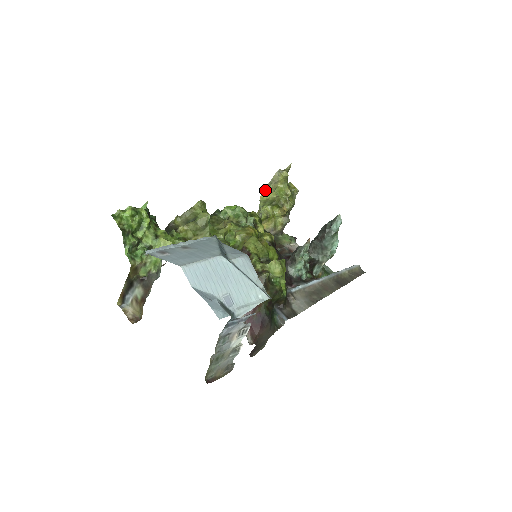
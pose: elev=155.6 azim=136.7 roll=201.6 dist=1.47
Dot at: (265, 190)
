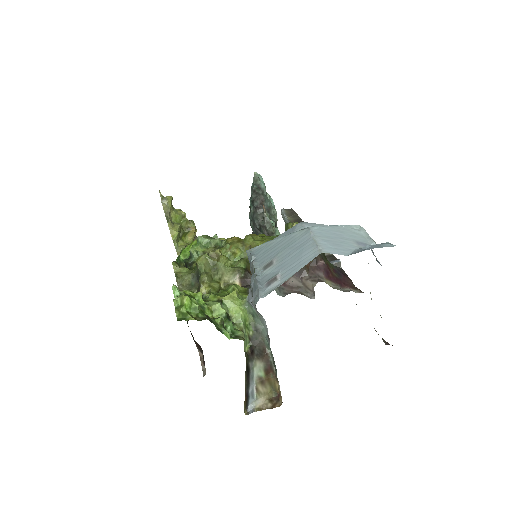
Dot at: (169, 228)
